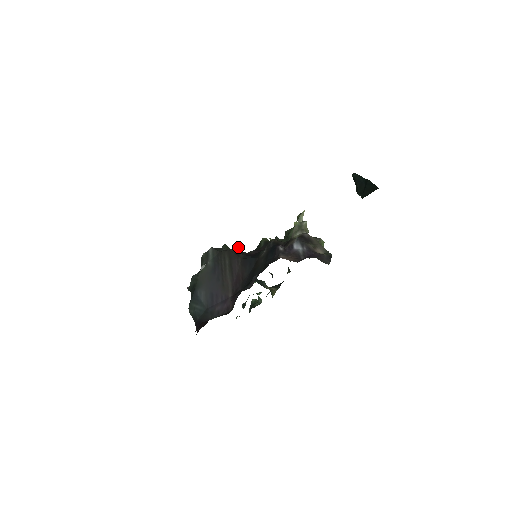
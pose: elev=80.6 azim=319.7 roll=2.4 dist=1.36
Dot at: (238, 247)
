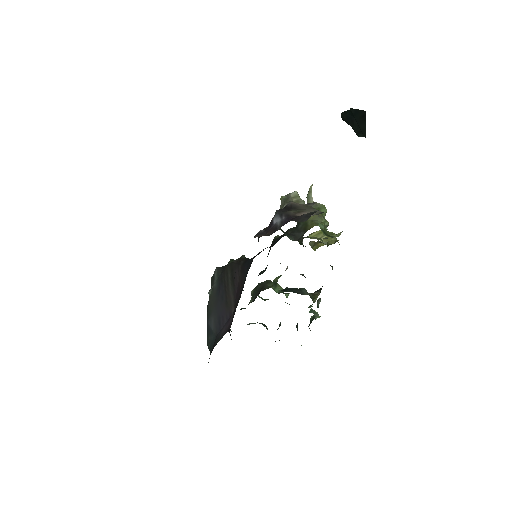
Dot at: (242, 256)
